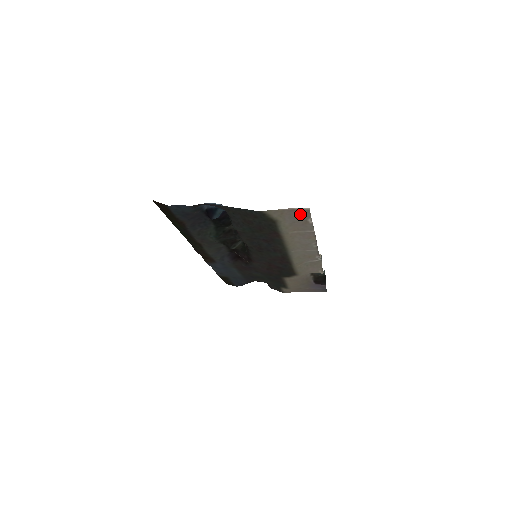
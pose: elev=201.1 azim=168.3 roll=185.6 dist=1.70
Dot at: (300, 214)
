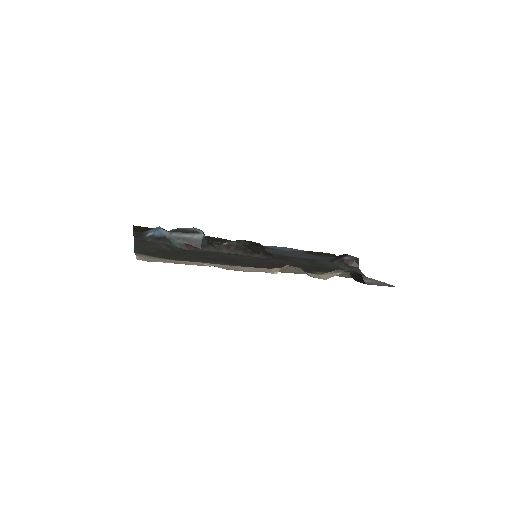
Dot at: (147, 259)
